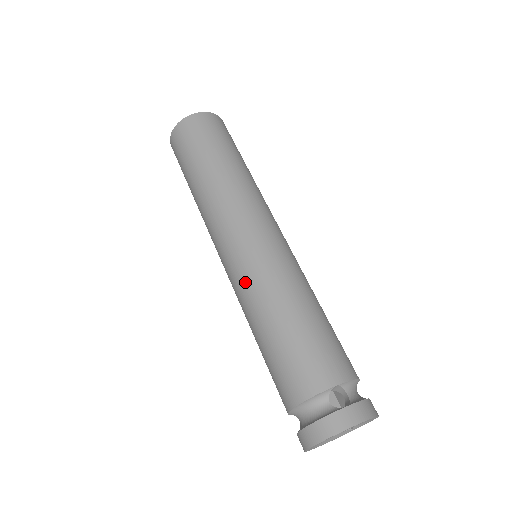
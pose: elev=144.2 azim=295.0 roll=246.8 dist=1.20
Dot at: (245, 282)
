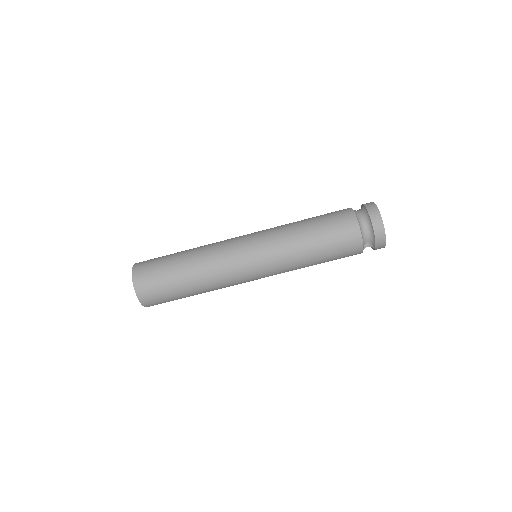
Dot at: (273, 231)
